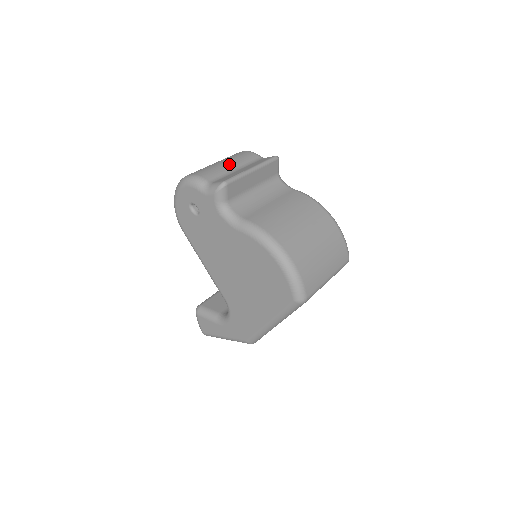
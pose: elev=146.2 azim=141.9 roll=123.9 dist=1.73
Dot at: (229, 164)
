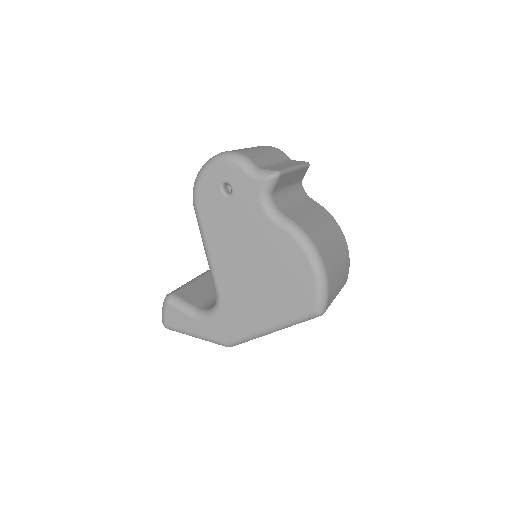
Dot at: (267, 154)
